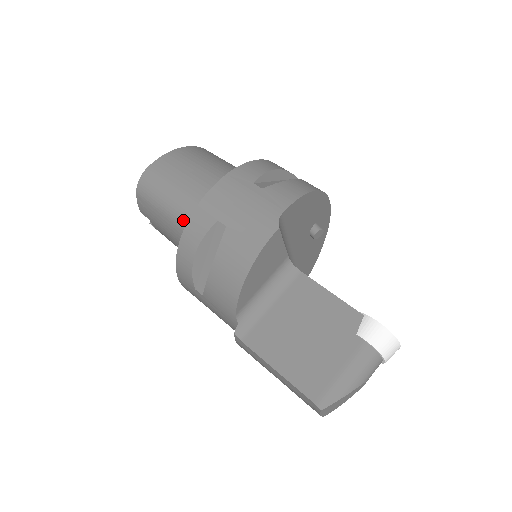
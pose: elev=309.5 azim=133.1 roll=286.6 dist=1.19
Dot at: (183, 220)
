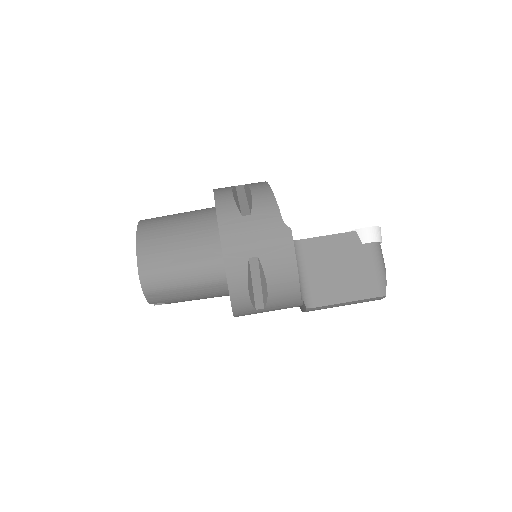
Dot at: (208, 279)
